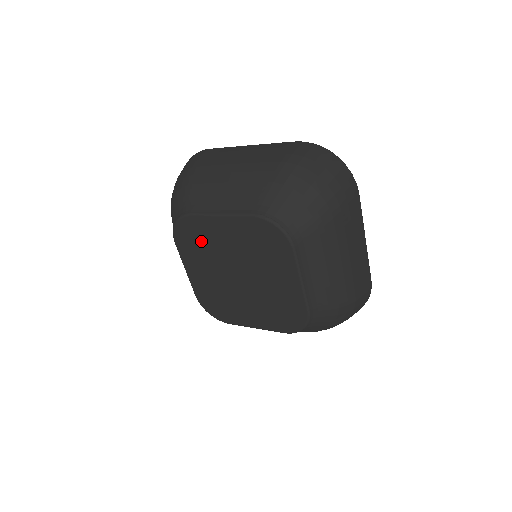
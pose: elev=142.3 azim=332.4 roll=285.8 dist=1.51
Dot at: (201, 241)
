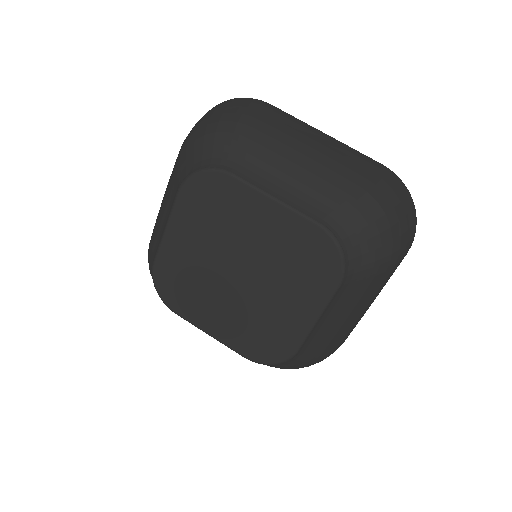
Dot at: (183, 279)
